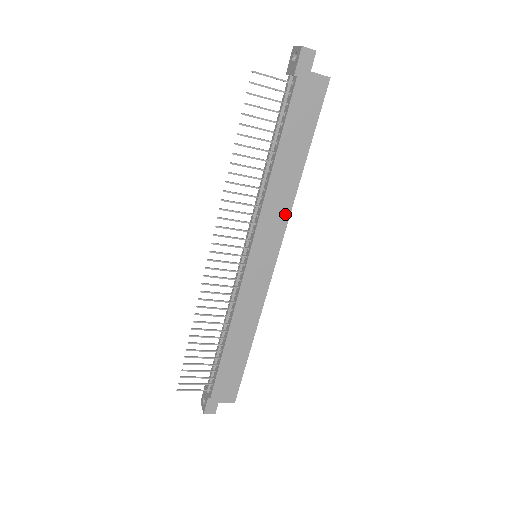
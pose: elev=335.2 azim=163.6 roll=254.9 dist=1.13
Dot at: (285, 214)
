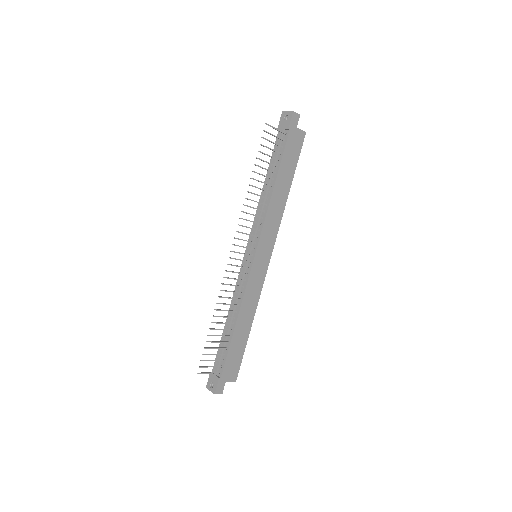
Dot at: (278, 223)
